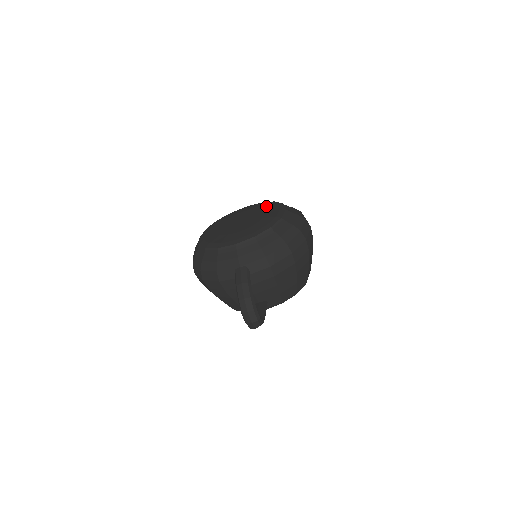
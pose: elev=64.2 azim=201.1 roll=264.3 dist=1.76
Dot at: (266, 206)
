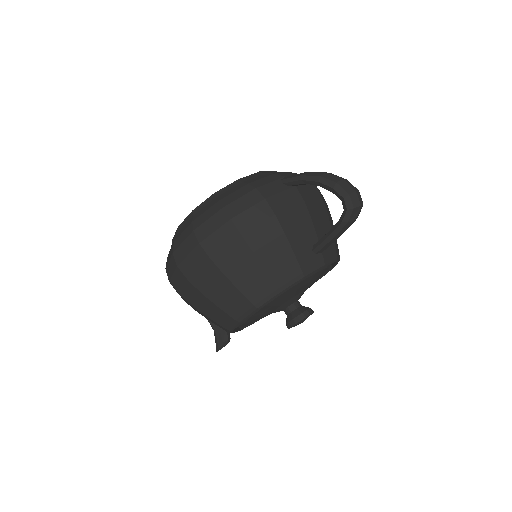
Dot at: occluded
